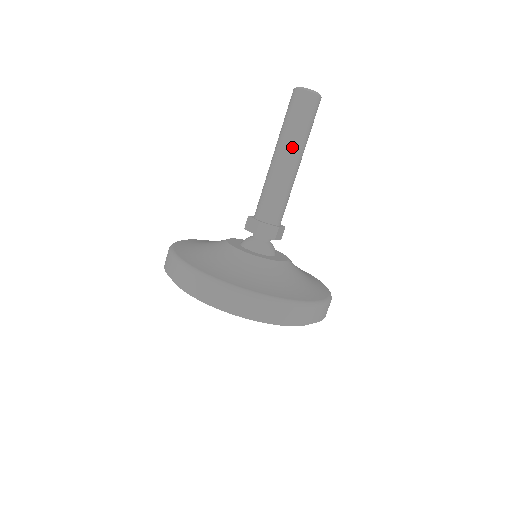
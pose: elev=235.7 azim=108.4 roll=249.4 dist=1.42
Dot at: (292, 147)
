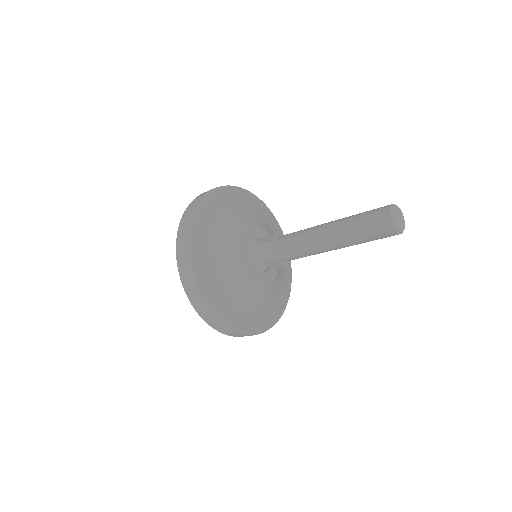
Dot at: (344, 245)
